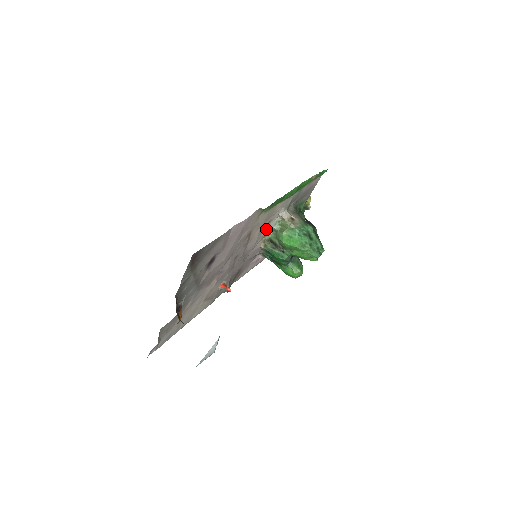
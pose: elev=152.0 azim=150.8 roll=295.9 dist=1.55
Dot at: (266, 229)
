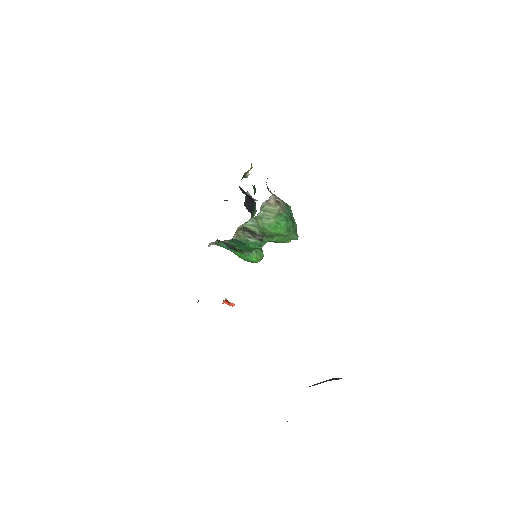
Dot at: occluded
